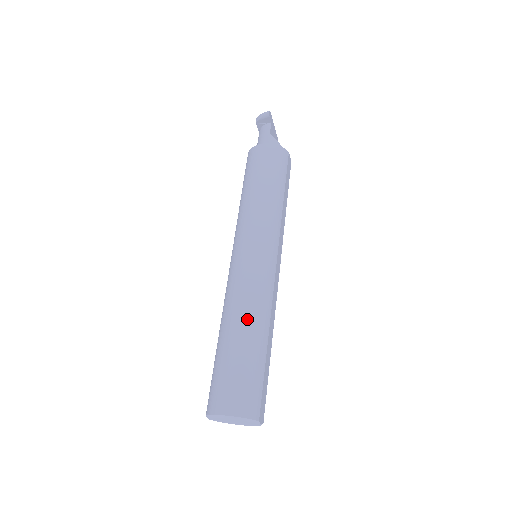
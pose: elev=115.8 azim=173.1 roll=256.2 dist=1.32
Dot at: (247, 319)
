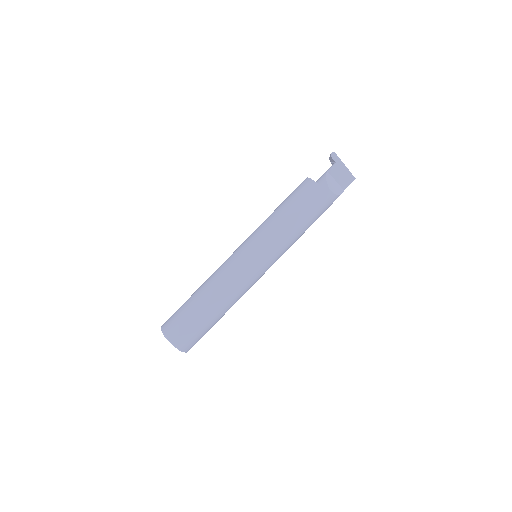
Dot at: (205, 285)
